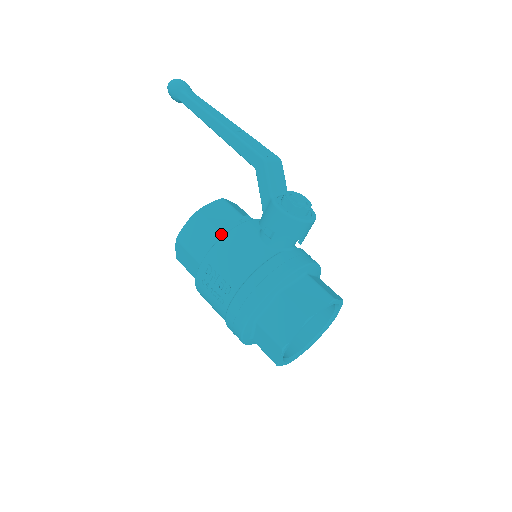
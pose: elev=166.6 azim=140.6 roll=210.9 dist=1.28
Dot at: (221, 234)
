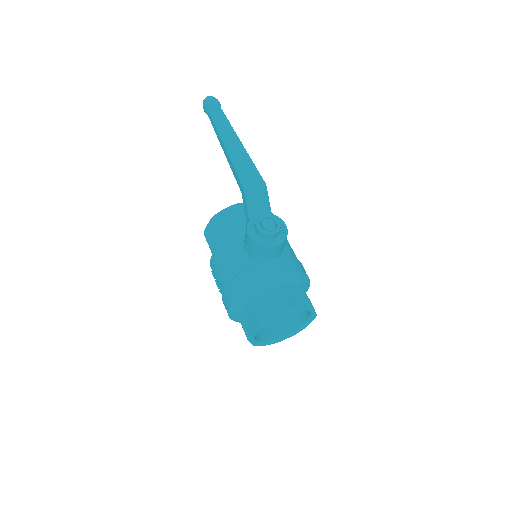
Dot at: (225, 238)
